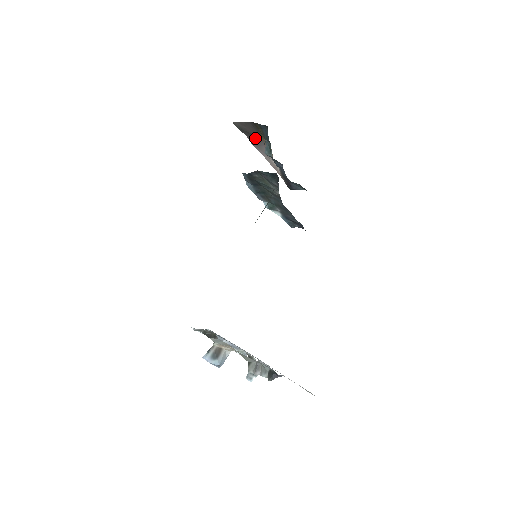
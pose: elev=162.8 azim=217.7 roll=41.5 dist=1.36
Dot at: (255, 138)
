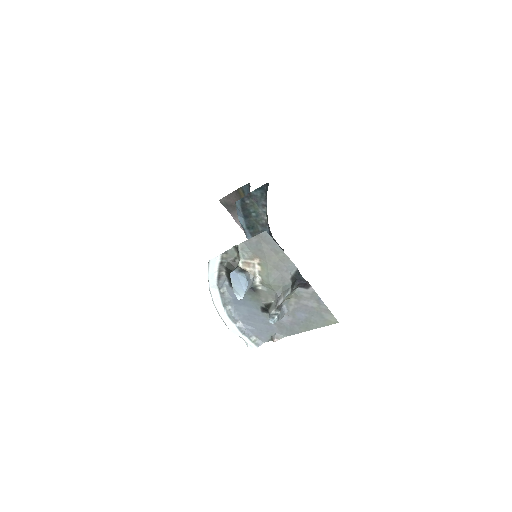
Dot at: occluded
